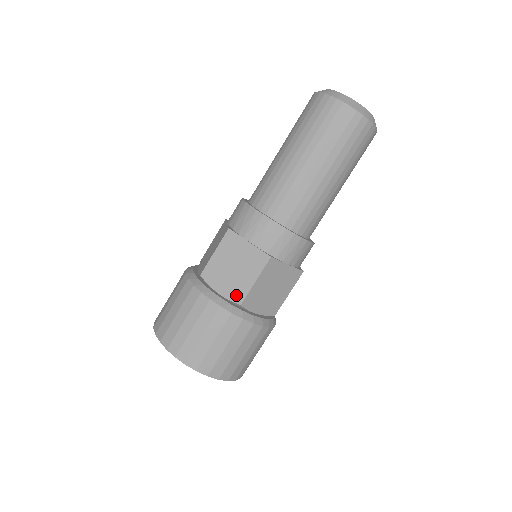
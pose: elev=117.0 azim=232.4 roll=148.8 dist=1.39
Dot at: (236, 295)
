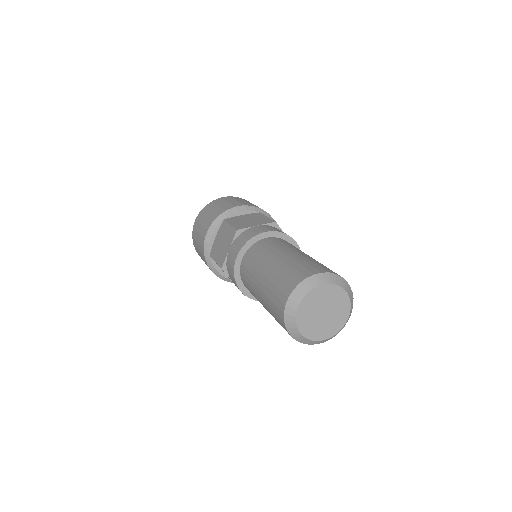
Dot at: occluded
